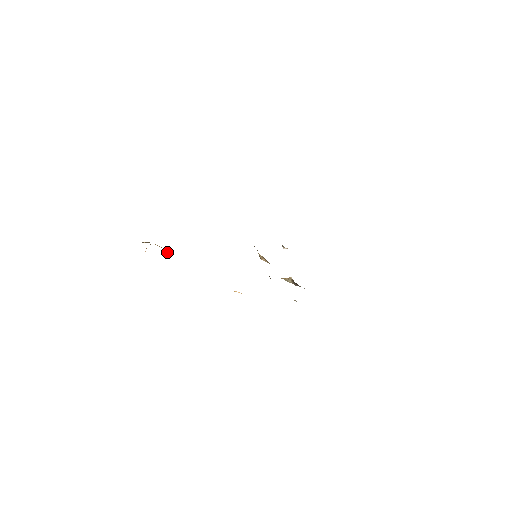
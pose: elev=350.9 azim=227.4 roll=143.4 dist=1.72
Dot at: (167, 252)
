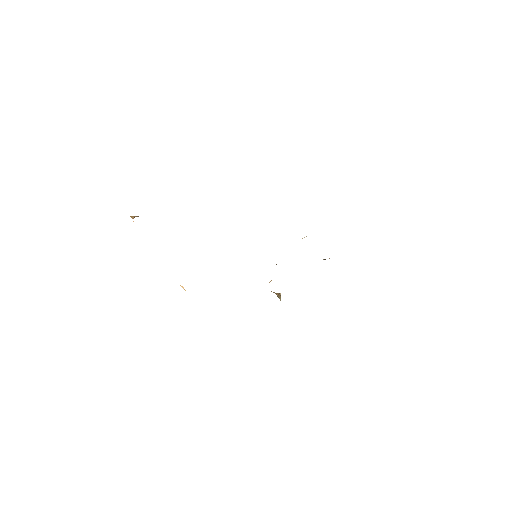
Dot at: occluded
